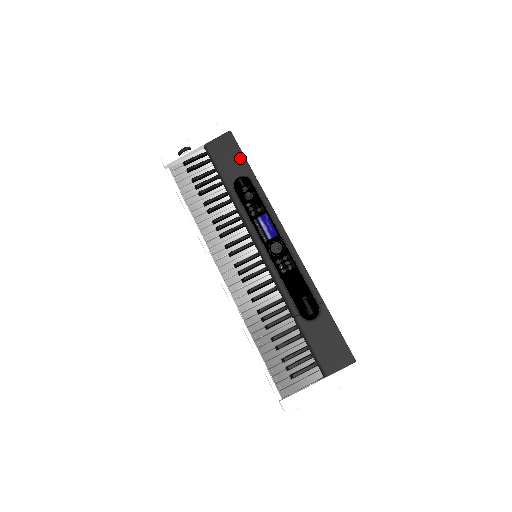
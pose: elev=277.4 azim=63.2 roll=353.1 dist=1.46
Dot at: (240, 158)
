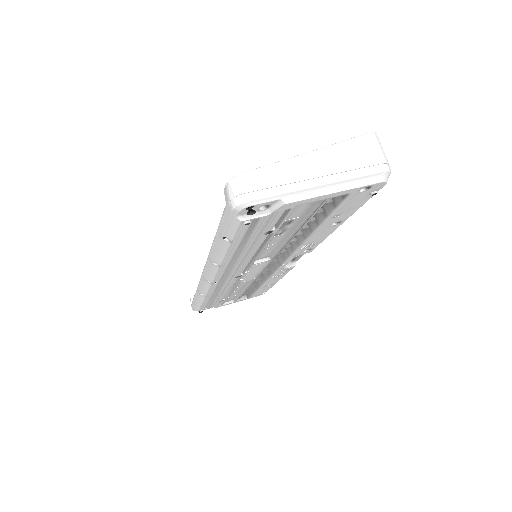
Dot at: occluded
